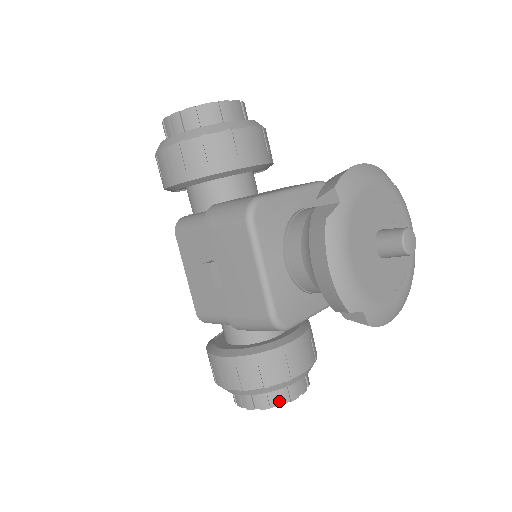
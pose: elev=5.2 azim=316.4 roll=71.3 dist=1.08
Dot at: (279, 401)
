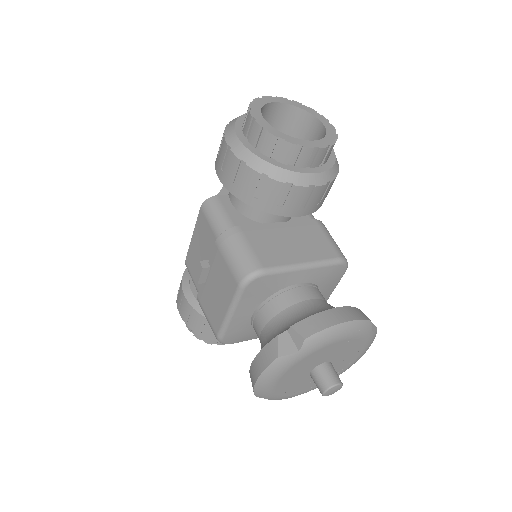
Dot at: (208, 341)
